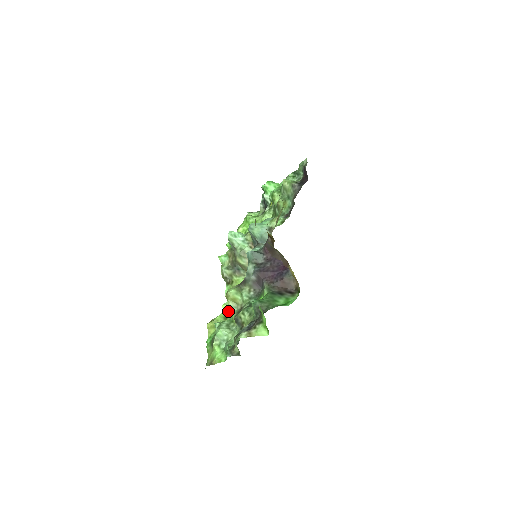
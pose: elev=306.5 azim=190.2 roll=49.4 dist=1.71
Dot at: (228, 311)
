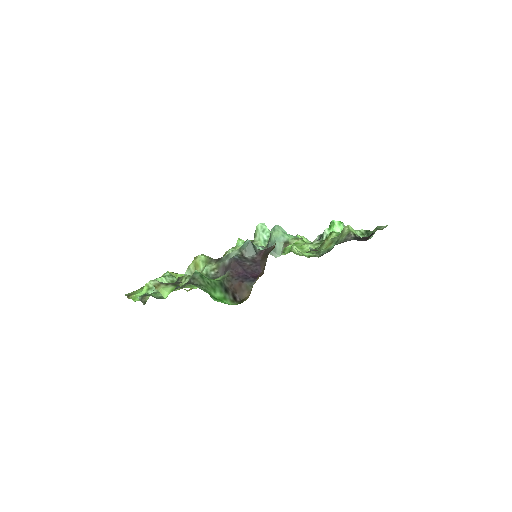
Dot at: occluded
